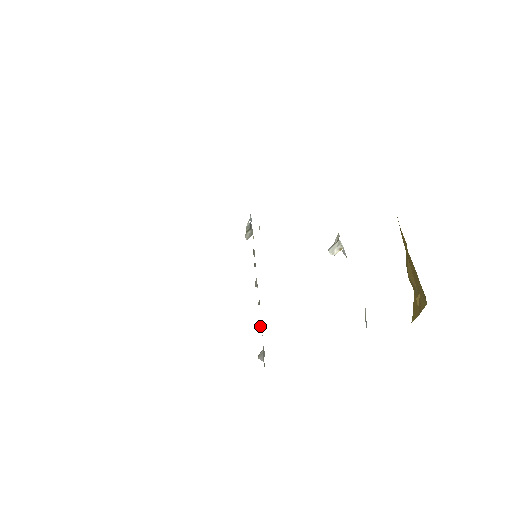
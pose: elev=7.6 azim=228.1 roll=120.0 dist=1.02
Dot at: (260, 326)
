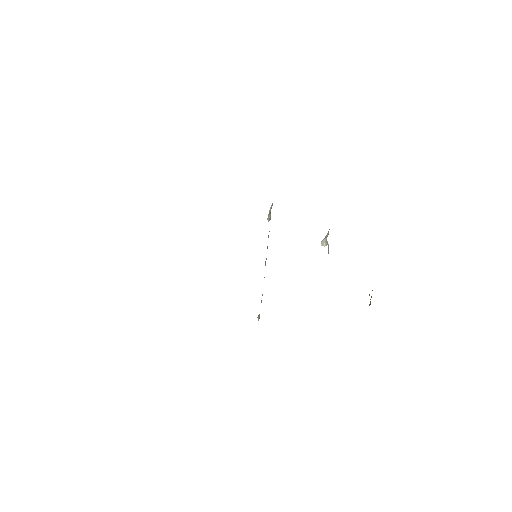
Dot at: occluded
